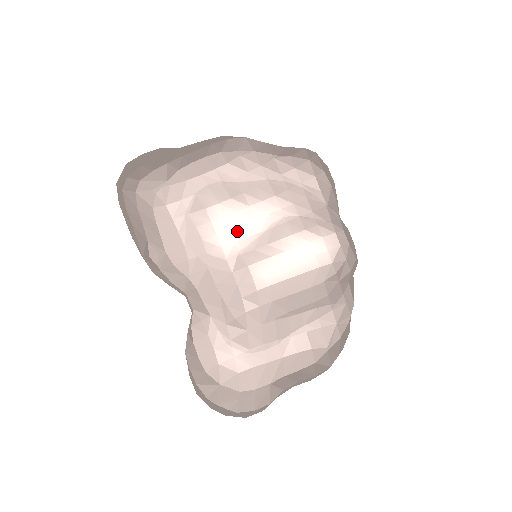
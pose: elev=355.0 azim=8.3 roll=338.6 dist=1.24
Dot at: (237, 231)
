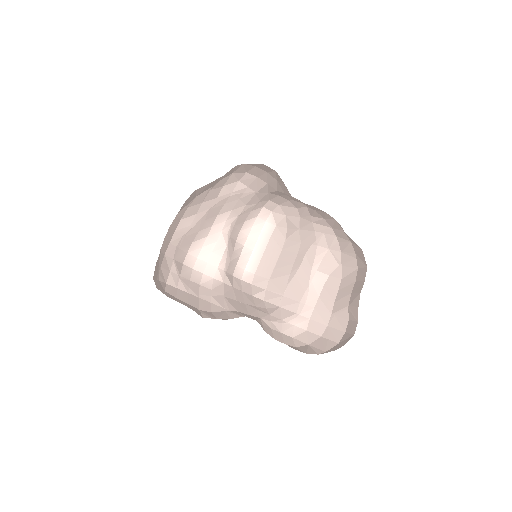
Dot at: (213, 259)
